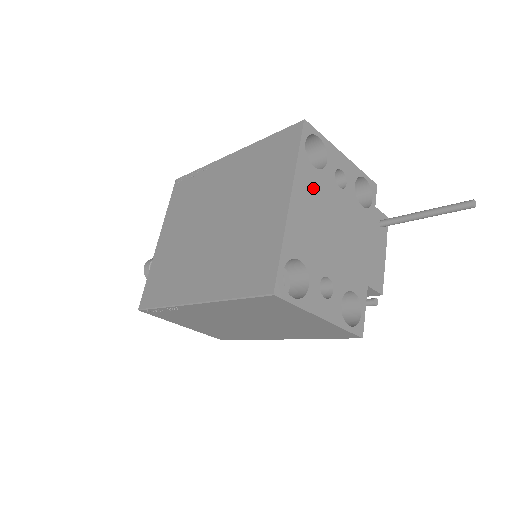
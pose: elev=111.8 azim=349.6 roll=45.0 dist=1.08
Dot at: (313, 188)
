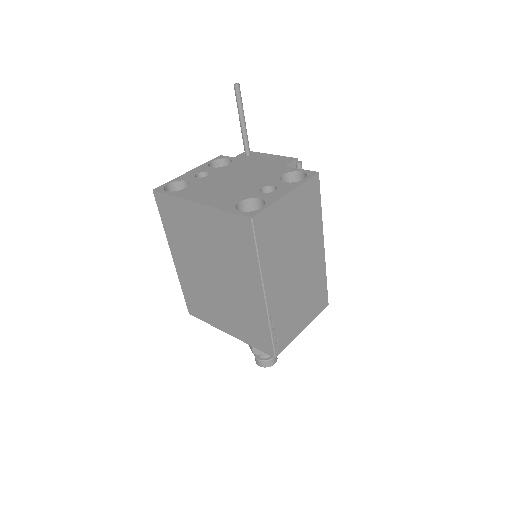
Dot at: (198, 190)
